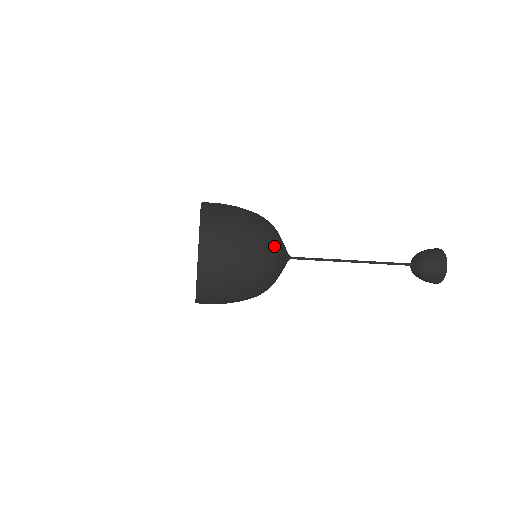
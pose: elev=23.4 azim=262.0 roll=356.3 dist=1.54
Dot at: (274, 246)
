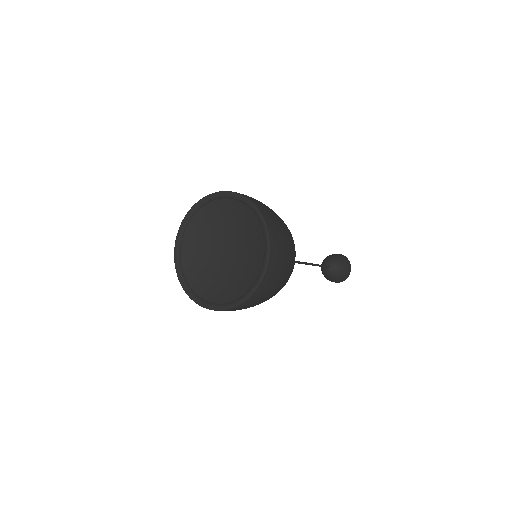
Dot at: occluded
